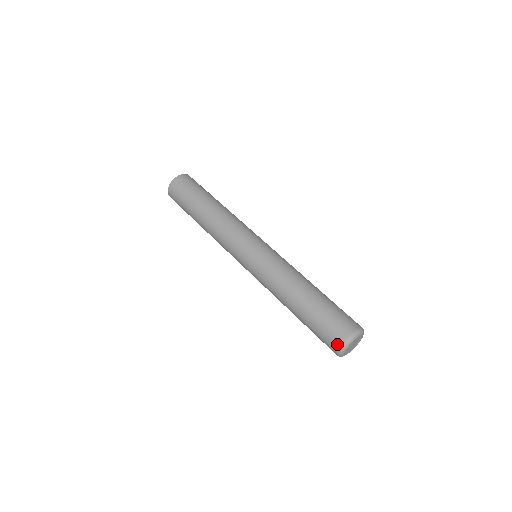
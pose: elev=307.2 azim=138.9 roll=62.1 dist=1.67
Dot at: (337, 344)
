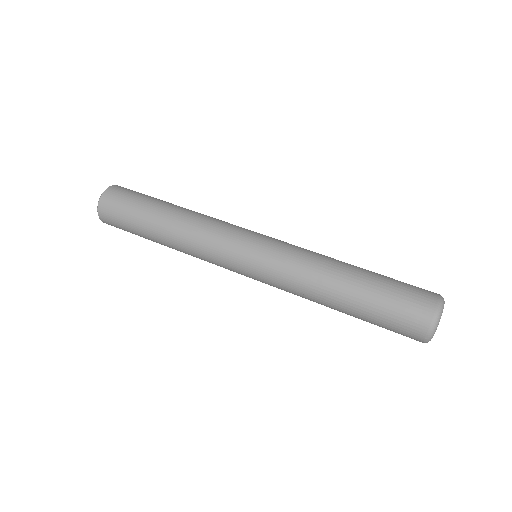
Dot at: (419, 336)
